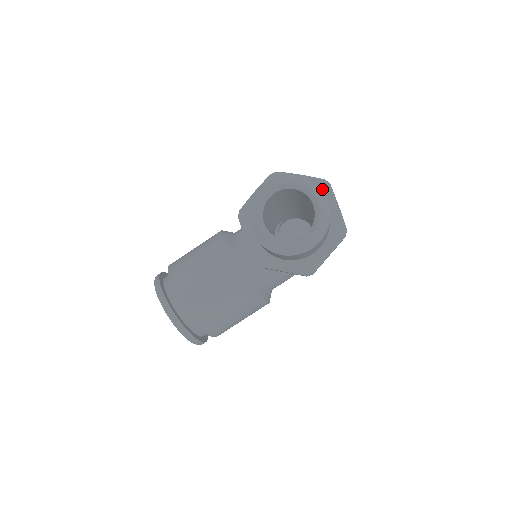
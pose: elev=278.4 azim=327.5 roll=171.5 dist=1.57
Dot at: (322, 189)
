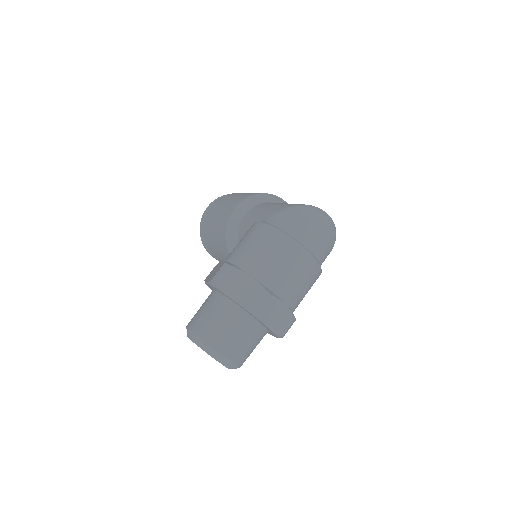
Dot at: occluded
